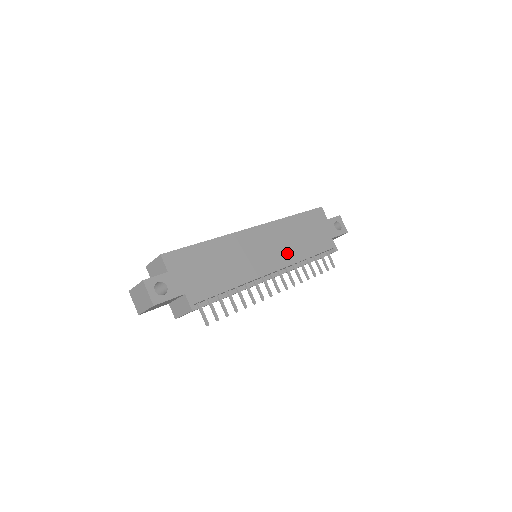
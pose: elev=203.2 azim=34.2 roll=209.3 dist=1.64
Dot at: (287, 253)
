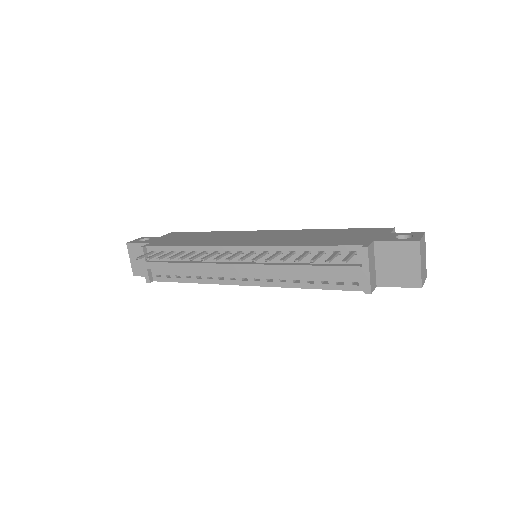
Dot at: (278, 241)
